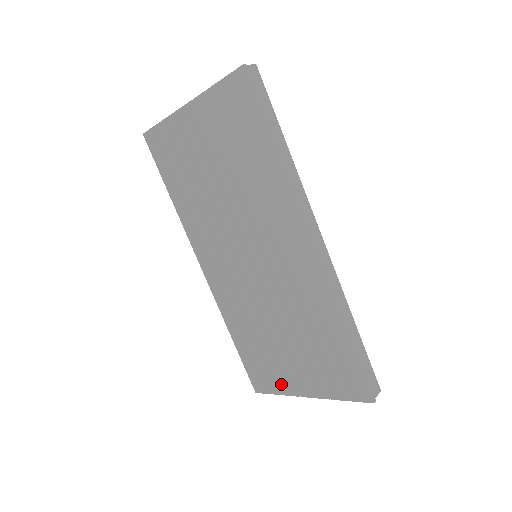
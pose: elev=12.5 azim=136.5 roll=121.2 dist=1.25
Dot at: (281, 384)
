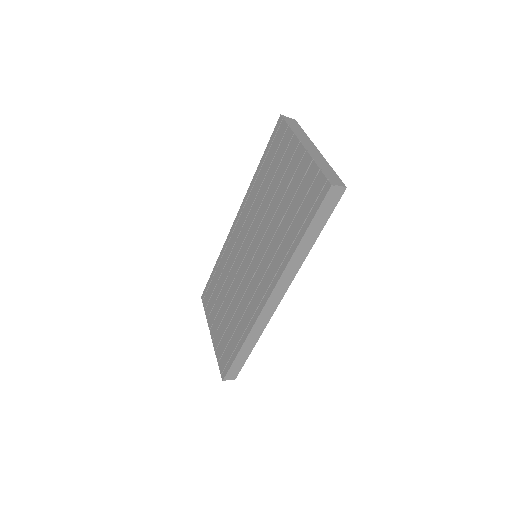
Dot at: (210, 313)
